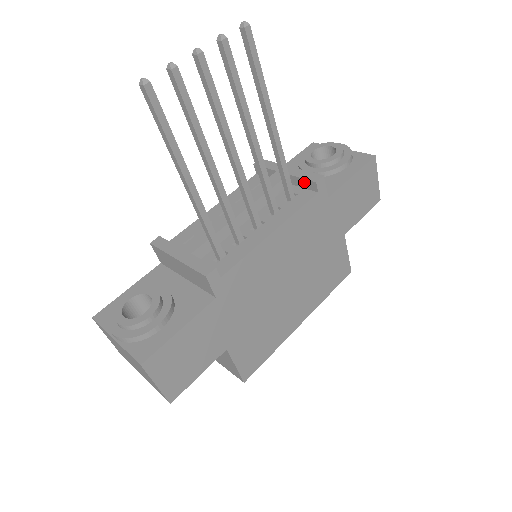
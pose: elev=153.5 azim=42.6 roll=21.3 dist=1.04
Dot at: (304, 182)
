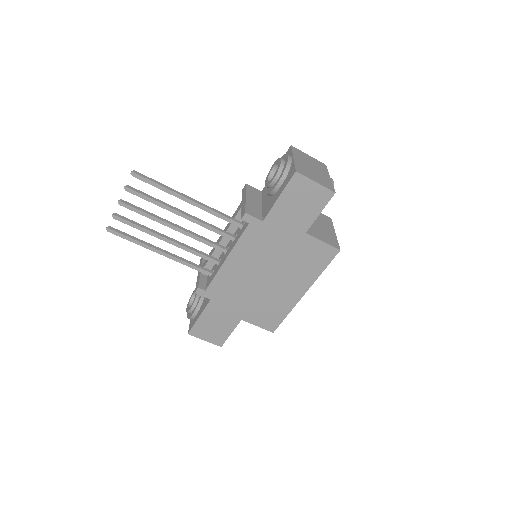
Dot at: occluded
